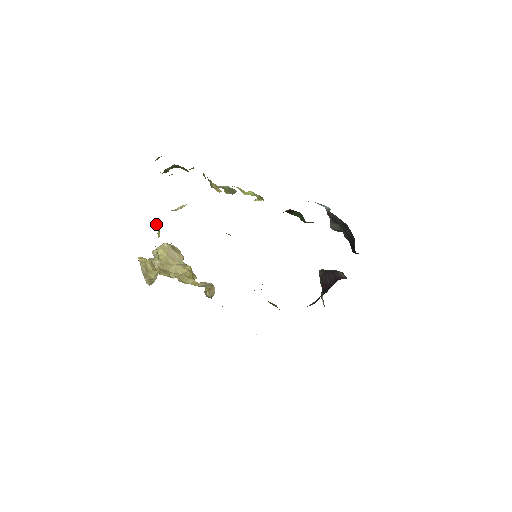
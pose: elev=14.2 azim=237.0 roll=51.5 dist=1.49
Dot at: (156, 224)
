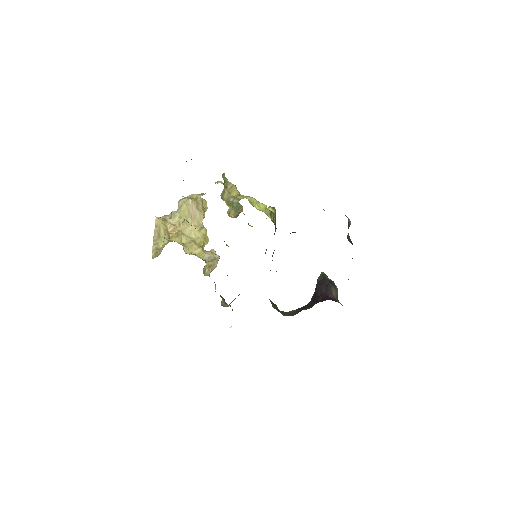
Dot at: occluded
